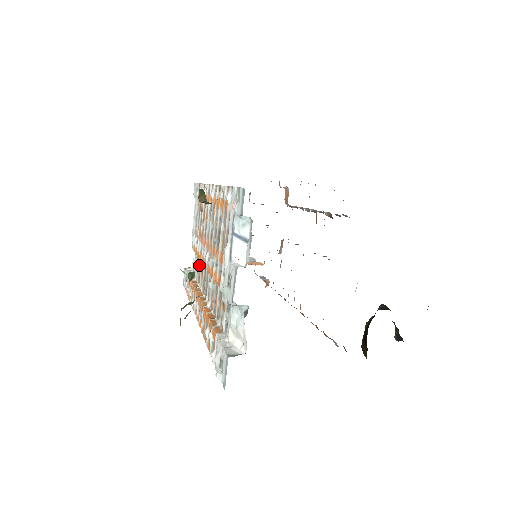
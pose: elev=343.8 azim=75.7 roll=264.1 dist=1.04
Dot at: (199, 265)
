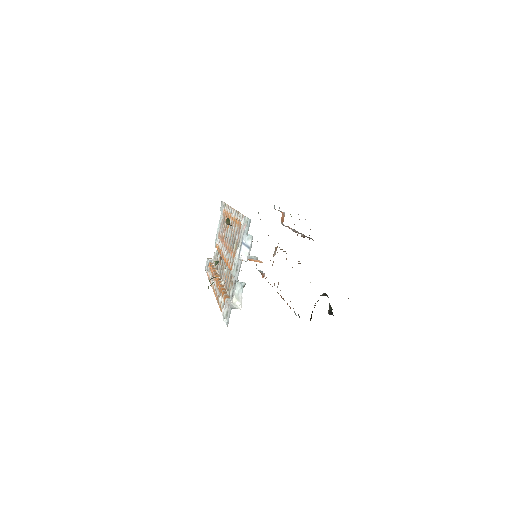
Dot at: (219, 257)
